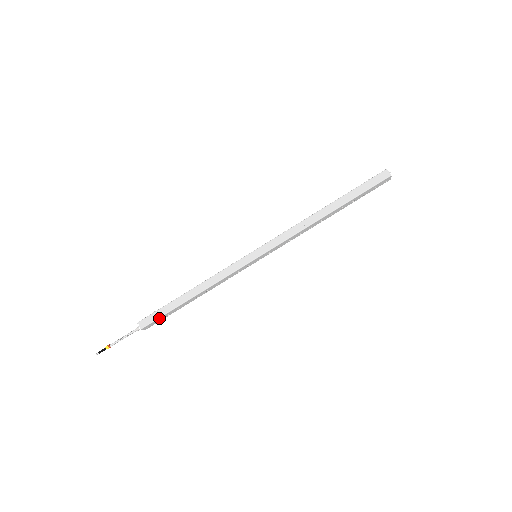
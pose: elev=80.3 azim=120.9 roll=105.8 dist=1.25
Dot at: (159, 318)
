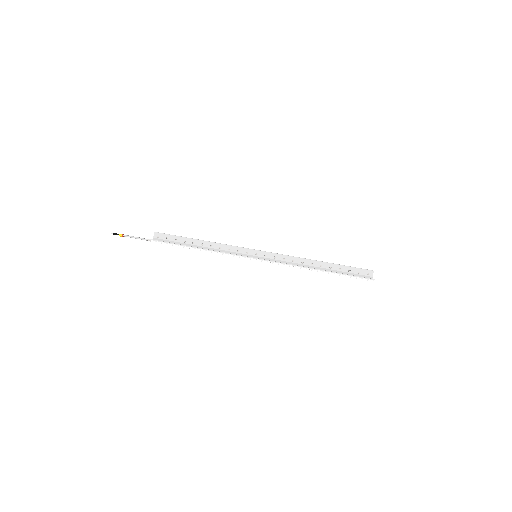
Dot at: (171, 235)
